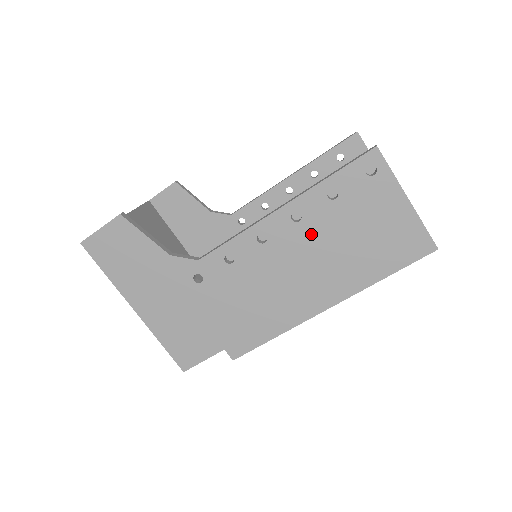
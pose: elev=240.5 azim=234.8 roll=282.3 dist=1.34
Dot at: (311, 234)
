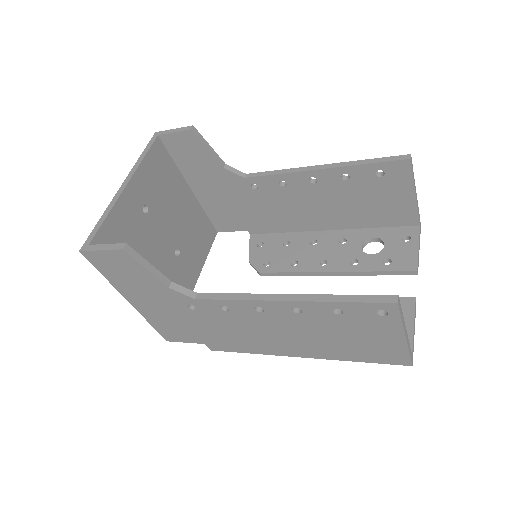
Dot at: (306, 323)
